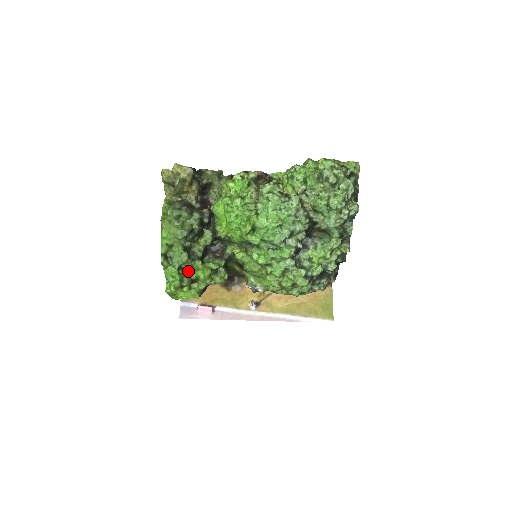
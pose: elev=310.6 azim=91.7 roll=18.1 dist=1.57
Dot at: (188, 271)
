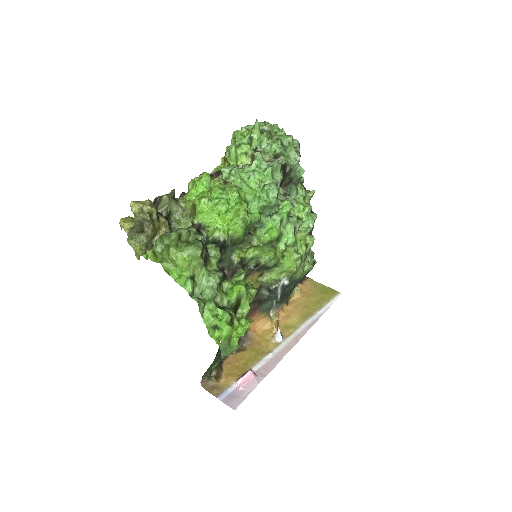
Dot at: (222, 303)
